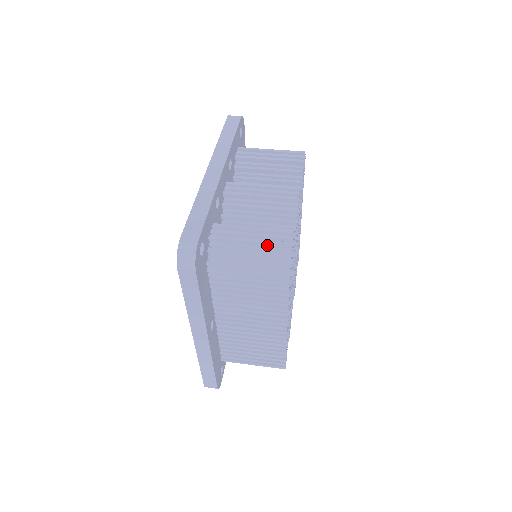
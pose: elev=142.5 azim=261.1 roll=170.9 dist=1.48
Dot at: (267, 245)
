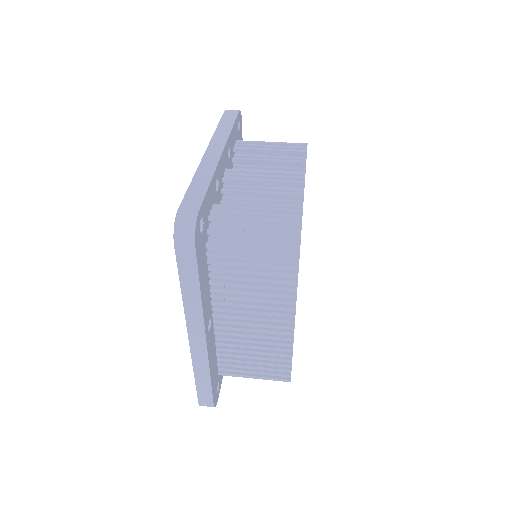
Dot at: (274, 224)
